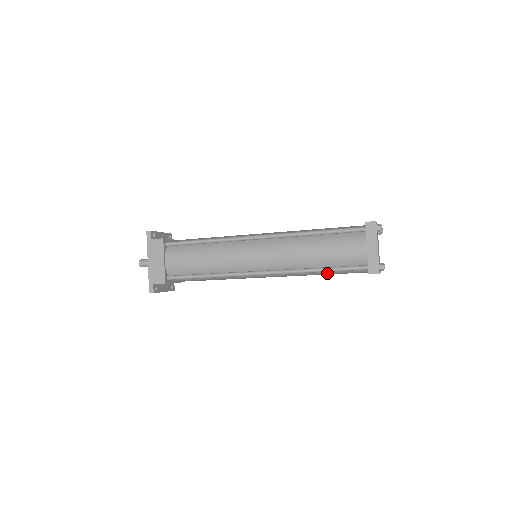
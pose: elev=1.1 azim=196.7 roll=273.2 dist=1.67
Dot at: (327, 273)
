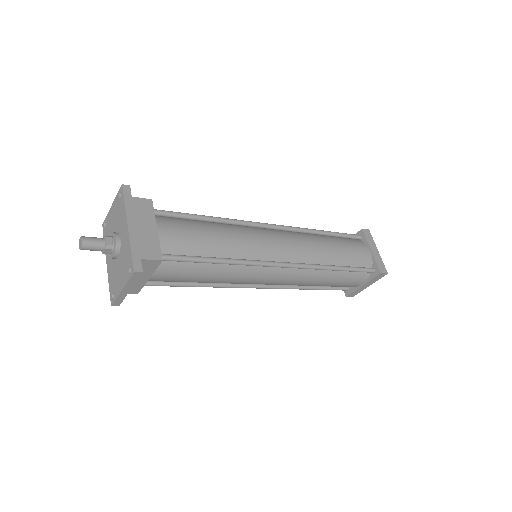
Dot at: (336, 278)
